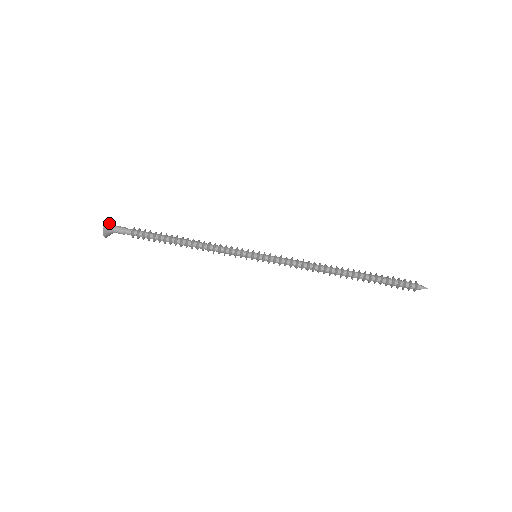
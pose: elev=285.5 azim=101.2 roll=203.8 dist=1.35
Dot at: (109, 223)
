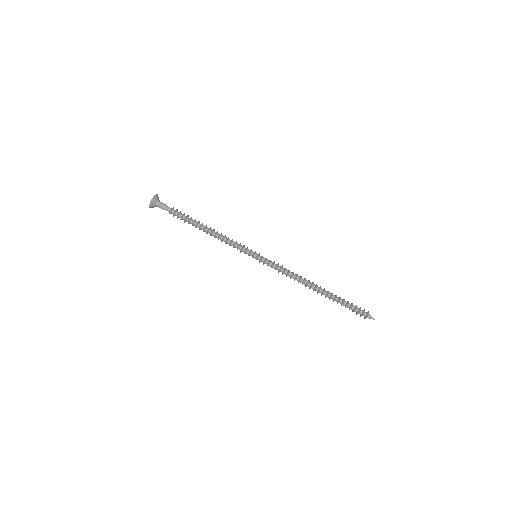
Dot at: (154, 202)
